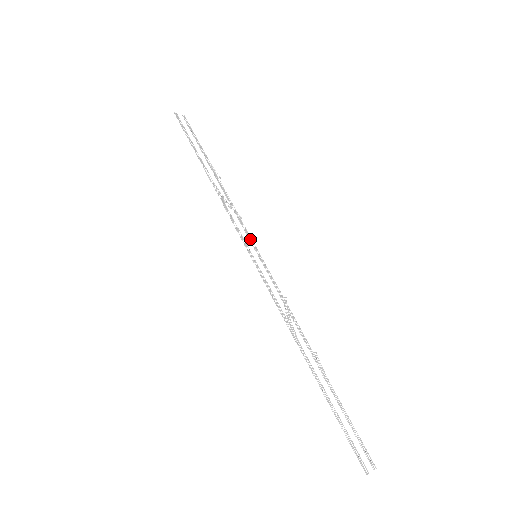
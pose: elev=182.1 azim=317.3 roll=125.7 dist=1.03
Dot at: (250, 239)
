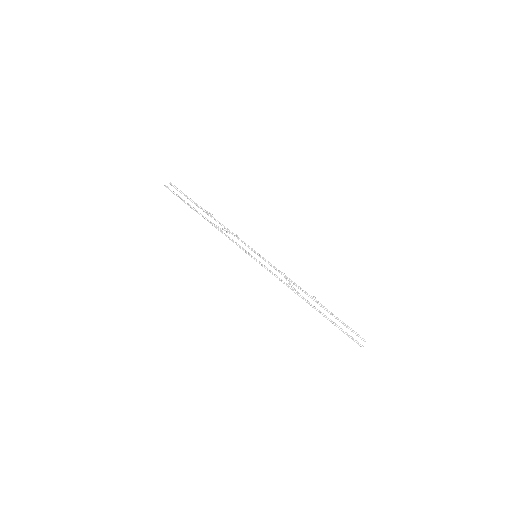
Dot at: (248, 247)
